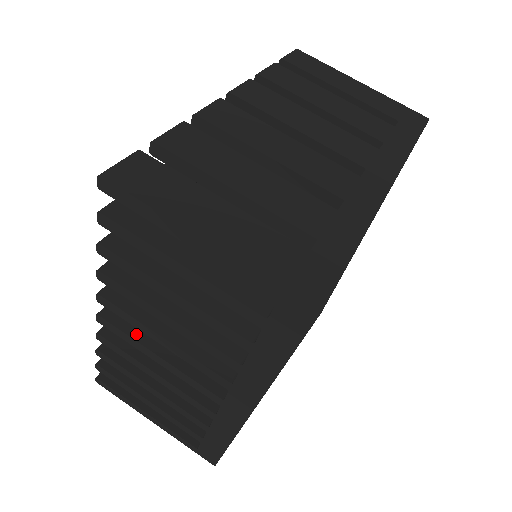
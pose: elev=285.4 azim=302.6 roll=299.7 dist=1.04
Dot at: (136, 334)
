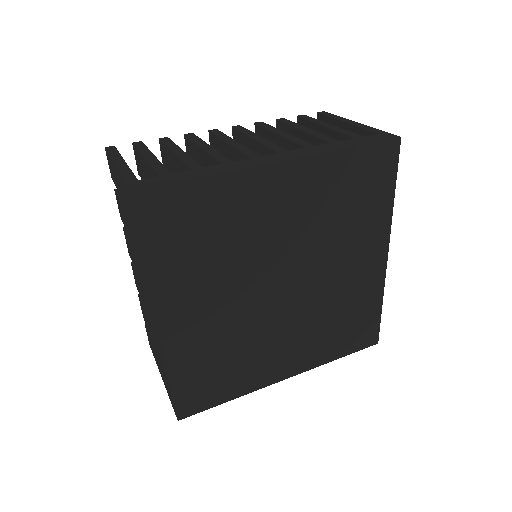
Dot at: occluded
